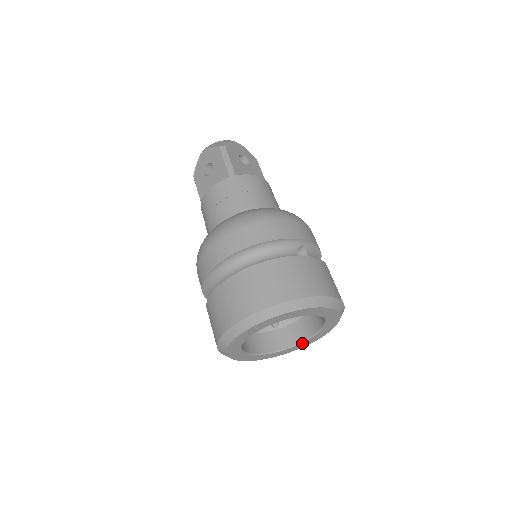
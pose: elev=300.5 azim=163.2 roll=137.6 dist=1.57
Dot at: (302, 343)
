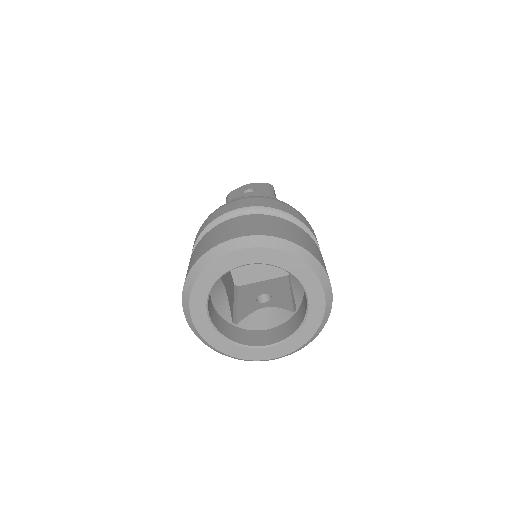
Dot at: (309, 310)
